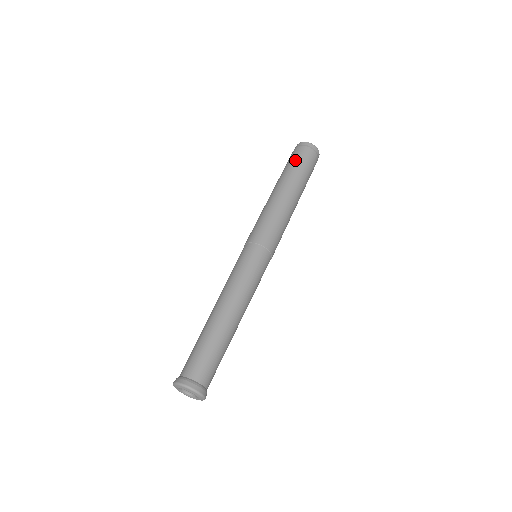
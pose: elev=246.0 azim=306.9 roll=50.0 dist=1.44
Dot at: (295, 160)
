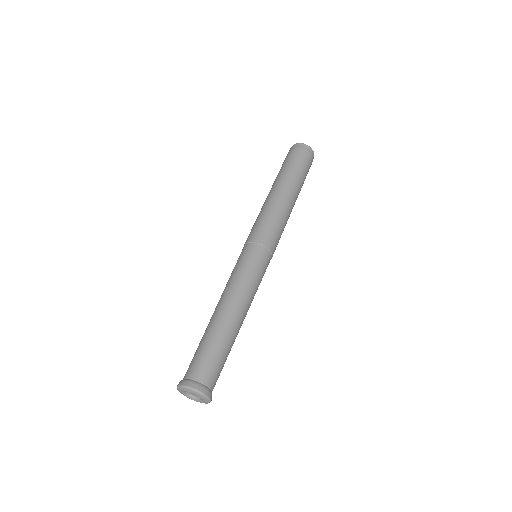
Dot at: (295, 161)
